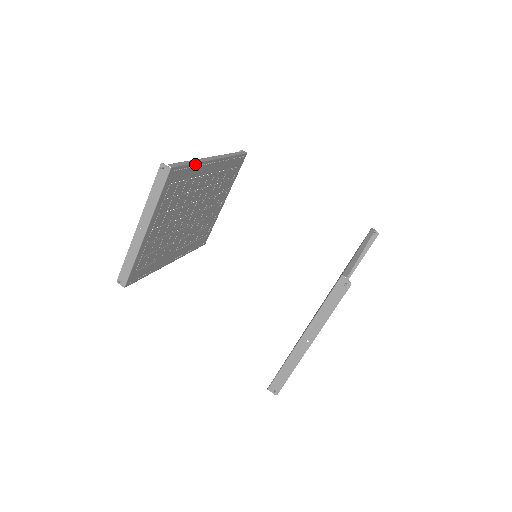
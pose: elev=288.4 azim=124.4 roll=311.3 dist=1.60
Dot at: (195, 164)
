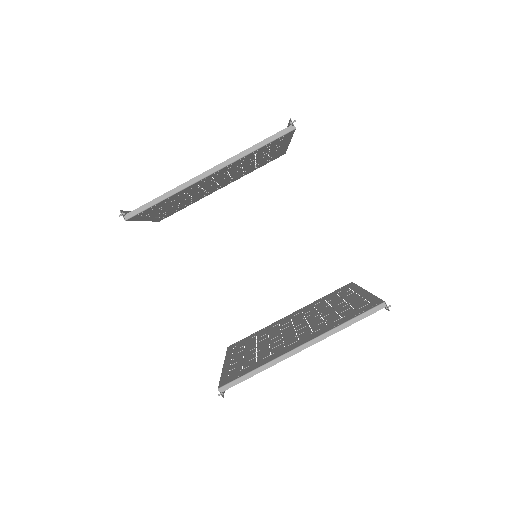
Dot at: (169, 197)
